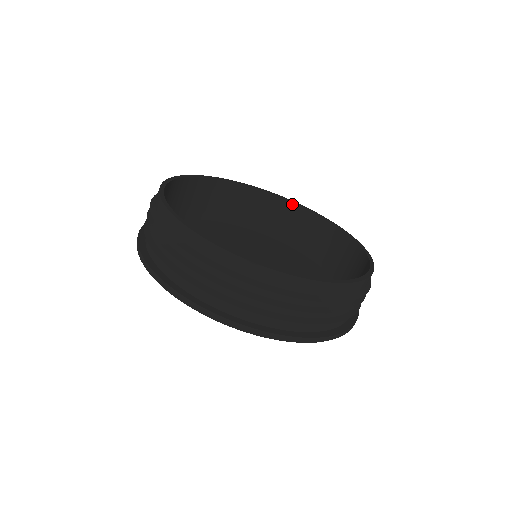
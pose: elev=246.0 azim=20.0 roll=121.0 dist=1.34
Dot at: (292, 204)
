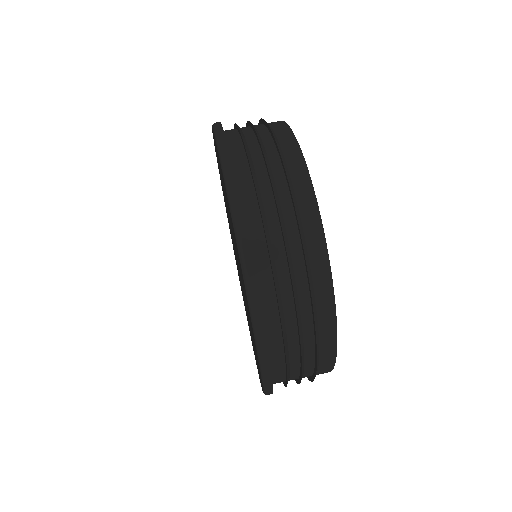
Dot at: occluded
